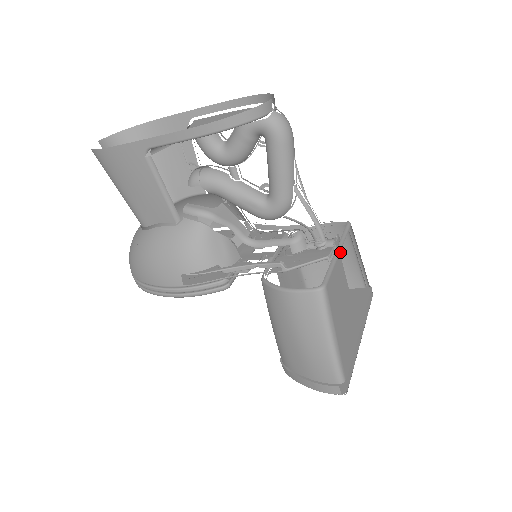
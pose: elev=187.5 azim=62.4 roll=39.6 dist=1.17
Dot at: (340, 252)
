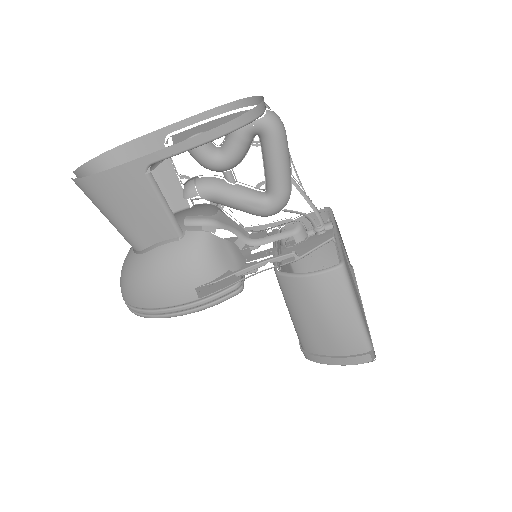
Dot at: occluded
